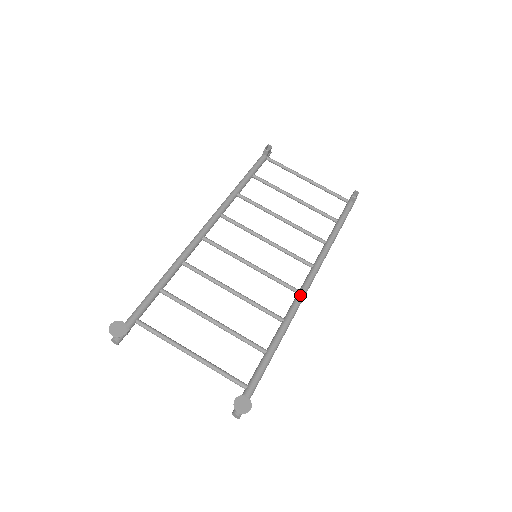
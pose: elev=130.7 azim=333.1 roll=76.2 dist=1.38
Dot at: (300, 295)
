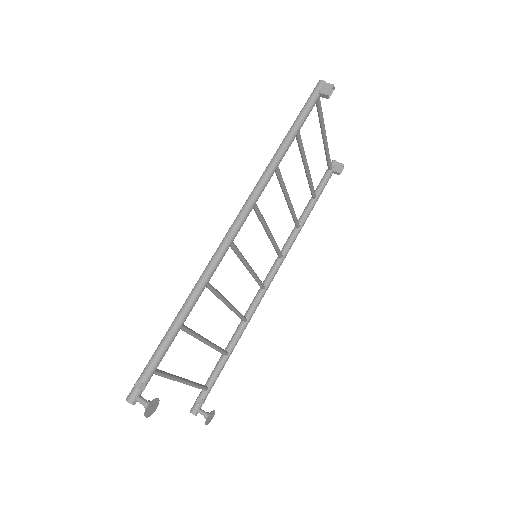
Dot at: occluded
